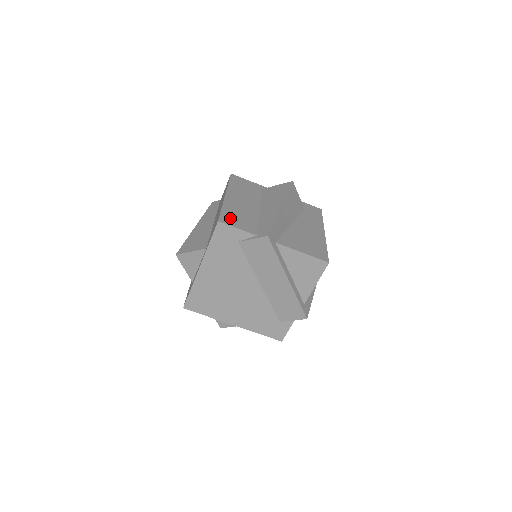
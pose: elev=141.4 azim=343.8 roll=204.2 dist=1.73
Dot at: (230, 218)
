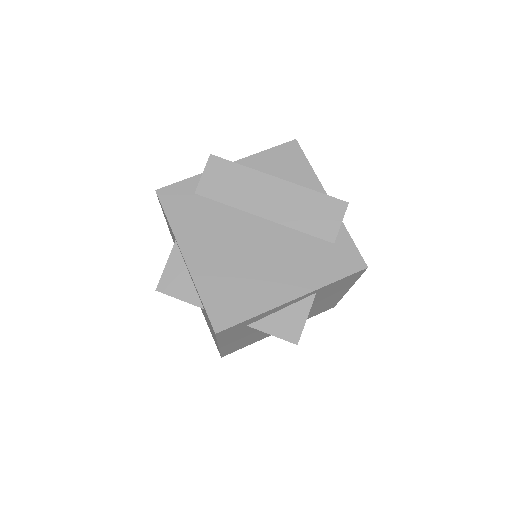
Dot at: occluded
